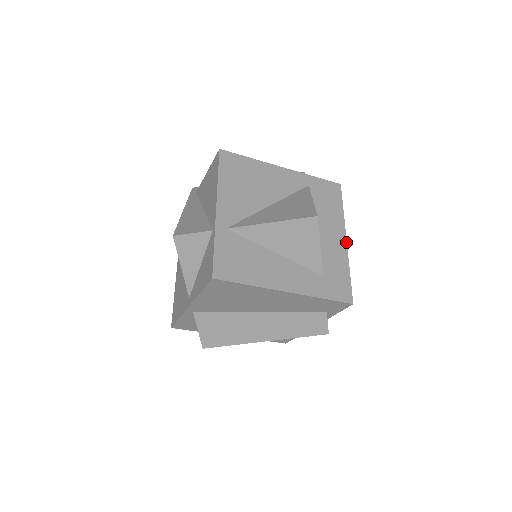
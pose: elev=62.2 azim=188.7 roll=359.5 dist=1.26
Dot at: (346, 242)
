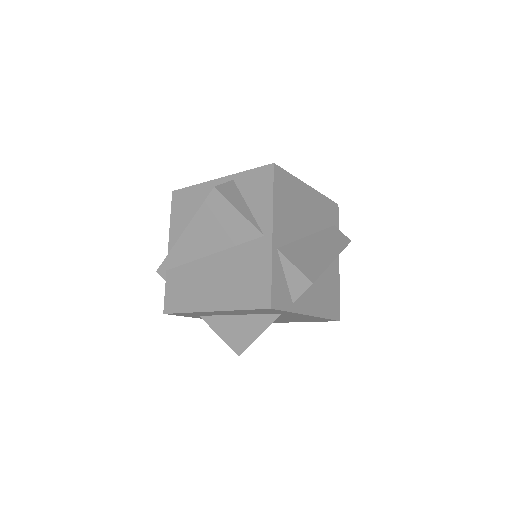
Dot at: occluded
